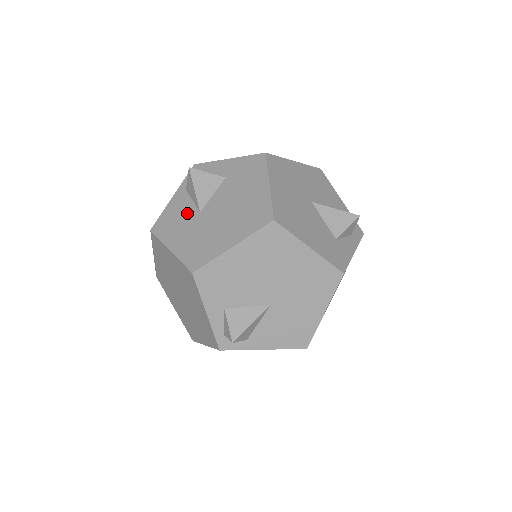
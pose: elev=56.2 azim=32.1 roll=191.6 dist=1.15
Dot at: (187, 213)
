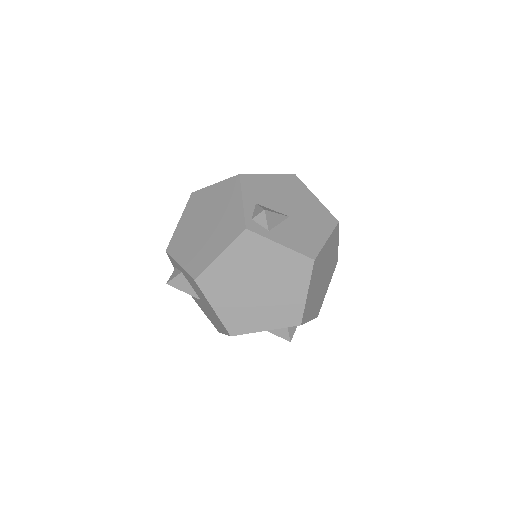
Dot at: occluded
